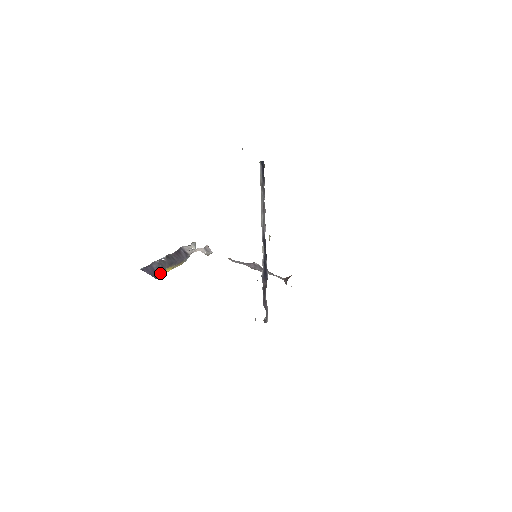
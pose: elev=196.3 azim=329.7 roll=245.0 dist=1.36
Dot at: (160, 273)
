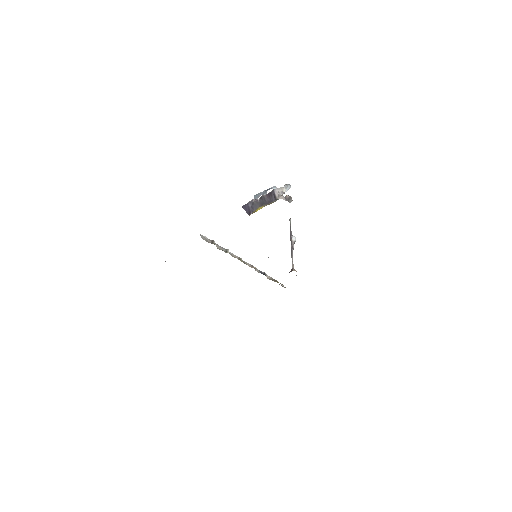
Dot at: (252, 211)
